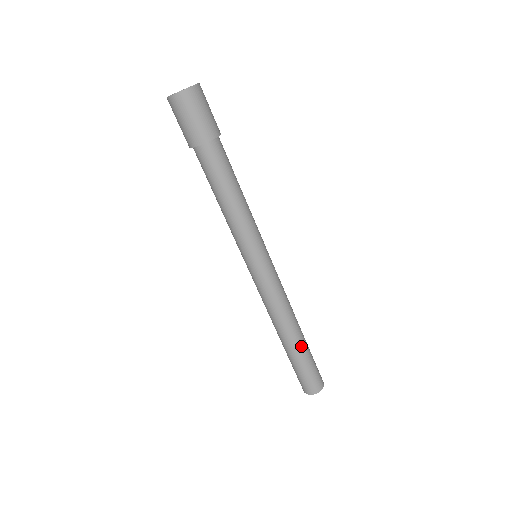
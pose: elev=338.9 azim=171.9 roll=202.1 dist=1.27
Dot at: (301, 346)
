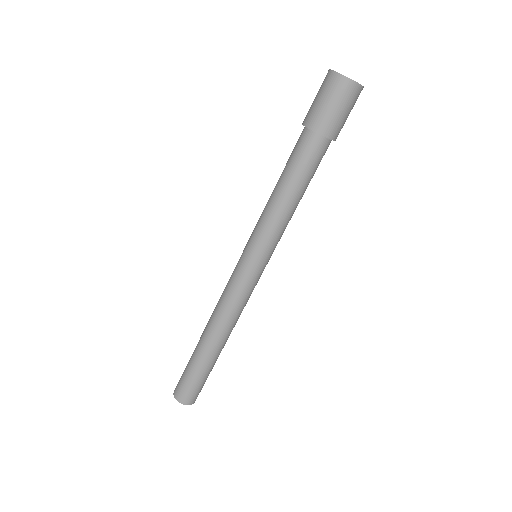
Dot at: (209, 357)
